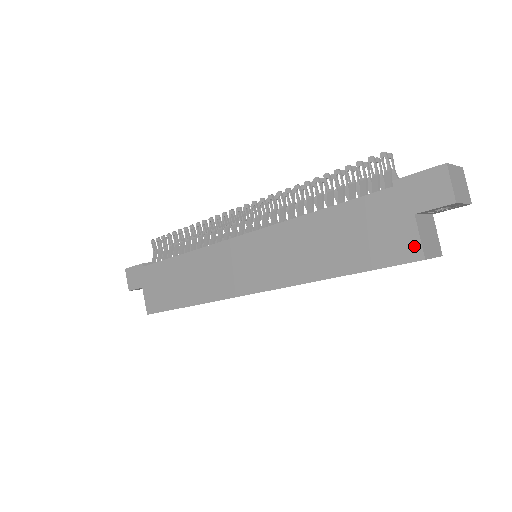
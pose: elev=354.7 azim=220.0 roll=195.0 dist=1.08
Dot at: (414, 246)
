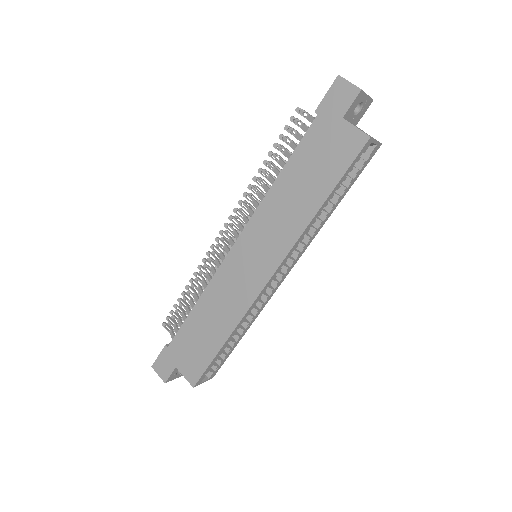
Dot at: (357, 136)
